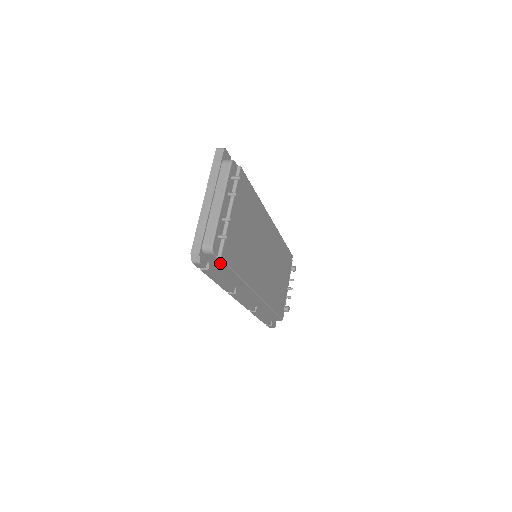
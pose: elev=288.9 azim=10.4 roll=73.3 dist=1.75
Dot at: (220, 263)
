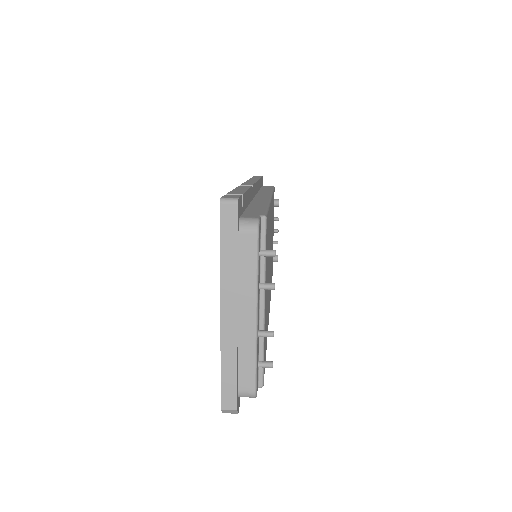
Dot at: occluded
